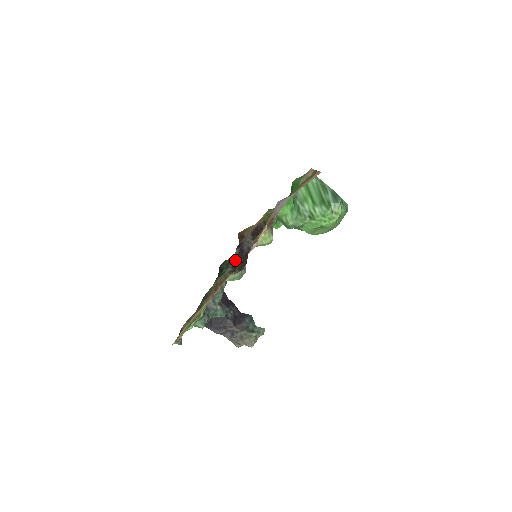
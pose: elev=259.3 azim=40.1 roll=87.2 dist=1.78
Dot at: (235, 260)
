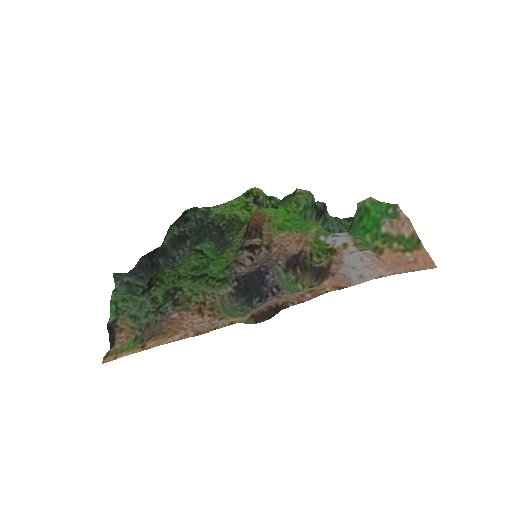
Dot at: (244, 281)
